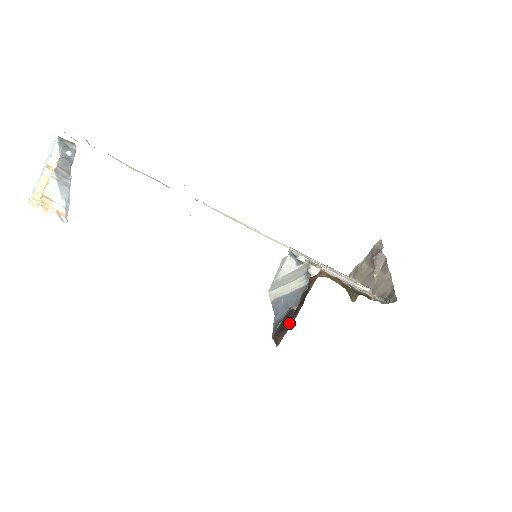
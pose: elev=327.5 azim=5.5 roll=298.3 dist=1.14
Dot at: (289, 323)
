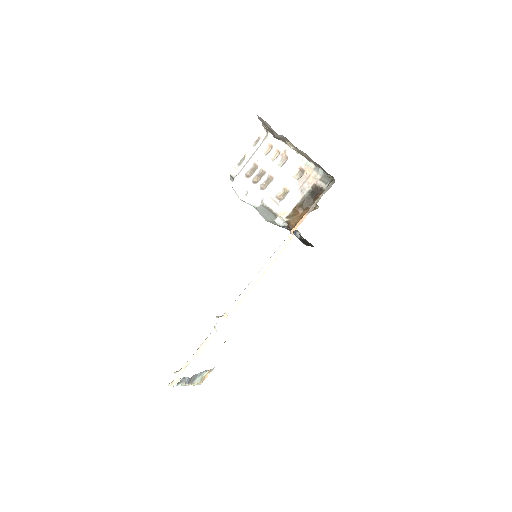
Dot at: (307, 243)
